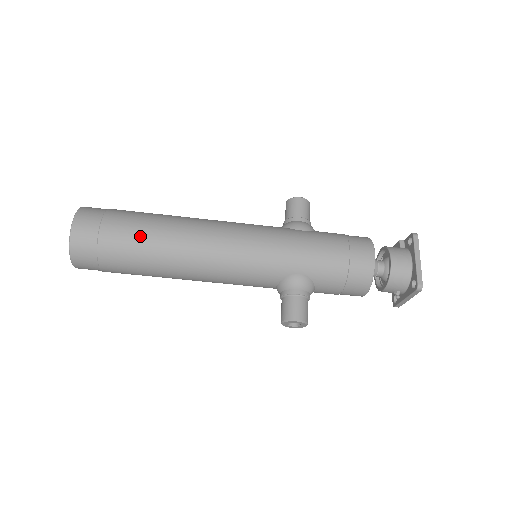
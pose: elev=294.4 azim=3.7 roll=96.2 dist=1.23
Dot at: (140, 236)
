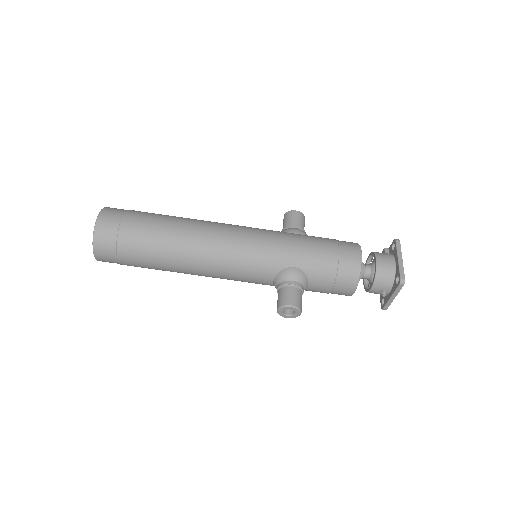
Dot at: (155, 229)
